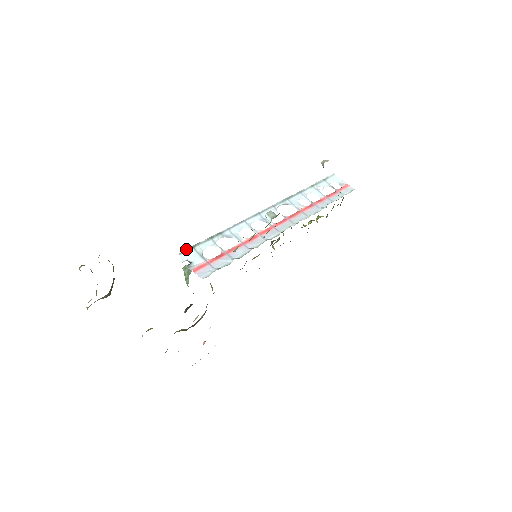
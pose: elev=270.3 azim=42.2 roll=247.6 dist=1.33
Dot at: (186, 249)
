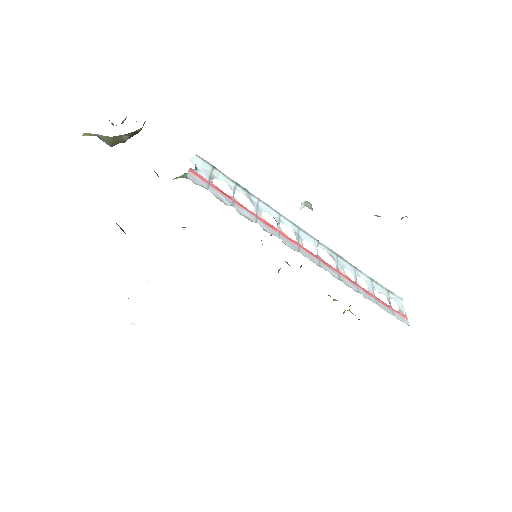
Dot at: occluded
